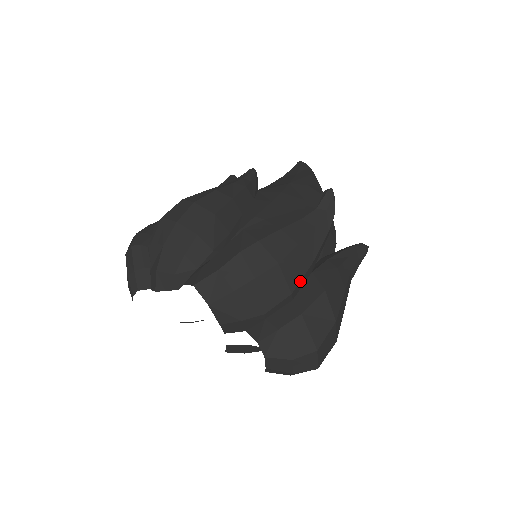
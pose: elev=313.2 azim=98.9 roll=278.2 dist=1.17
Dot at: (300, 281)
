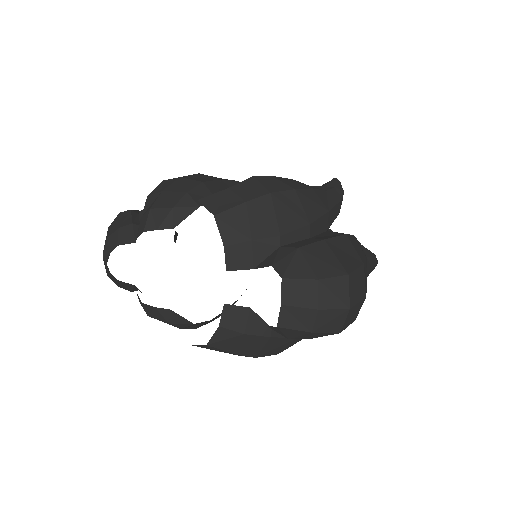
Dot at: (318, 219)
